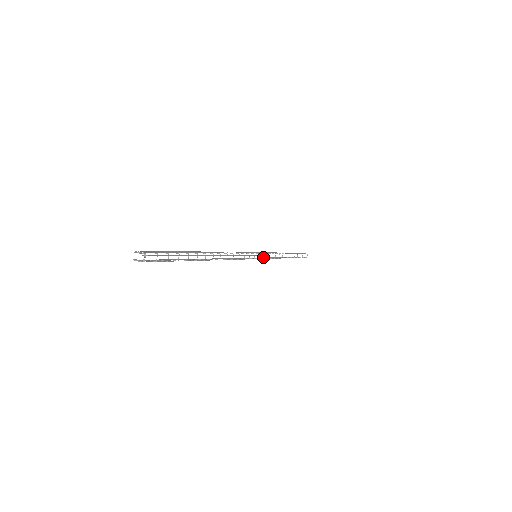
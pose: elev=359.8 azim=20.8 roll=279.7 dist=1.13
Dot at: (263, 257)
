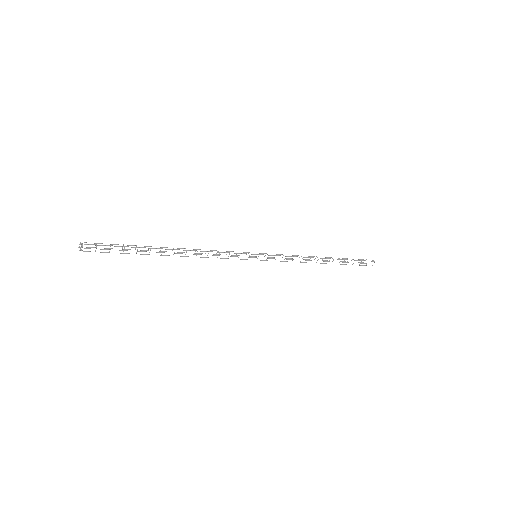
Dot at: occluded
